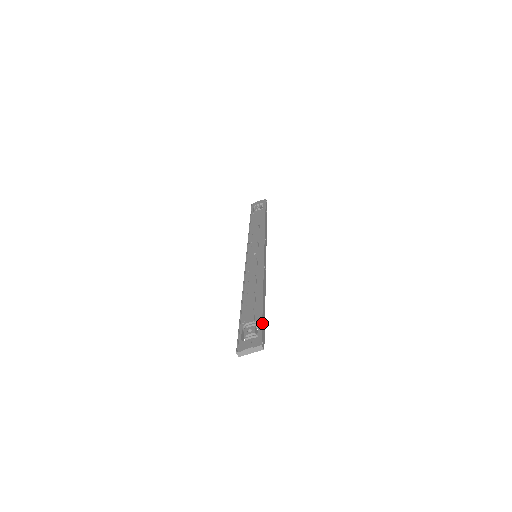
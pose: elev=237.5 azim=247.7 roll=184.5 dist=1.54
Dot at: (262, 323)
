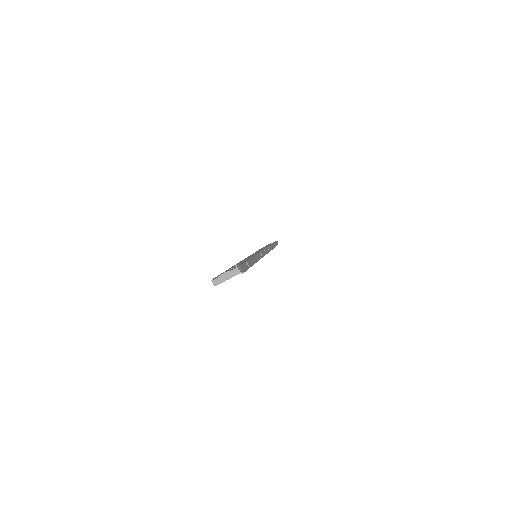
Dot at: (244, 263)
